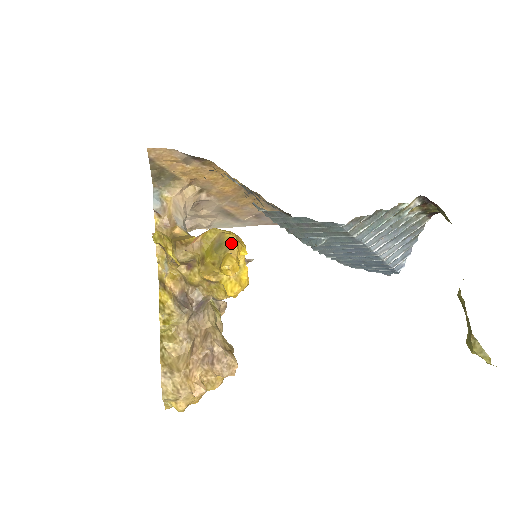
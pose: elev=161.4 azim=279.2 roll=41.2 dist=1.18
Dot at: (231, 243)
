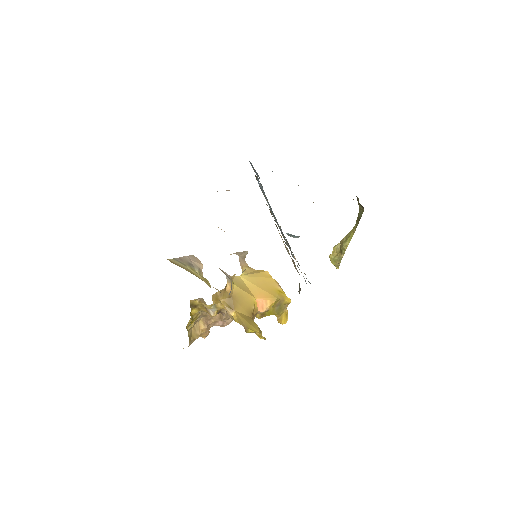
Dot at: (287, 305)
